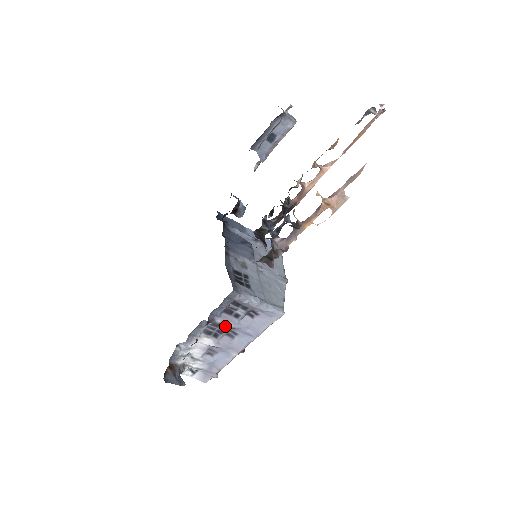
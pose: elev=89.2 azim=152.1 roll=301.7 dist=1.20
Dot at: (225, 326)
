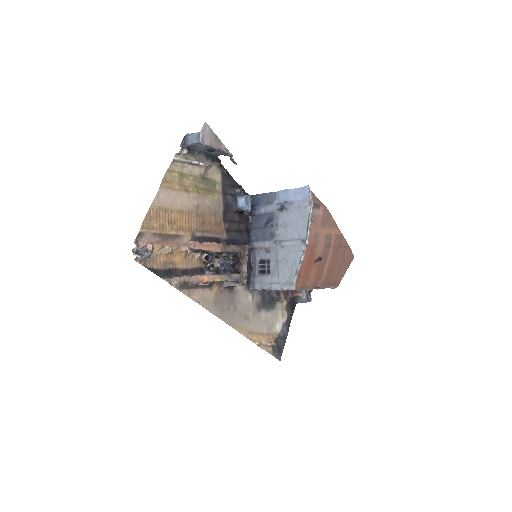
Dot at: occluded
